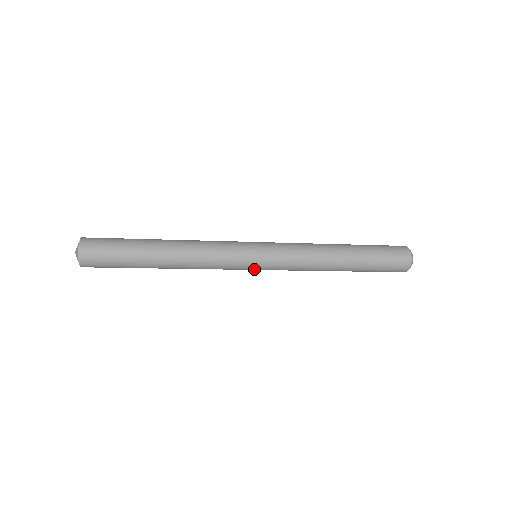
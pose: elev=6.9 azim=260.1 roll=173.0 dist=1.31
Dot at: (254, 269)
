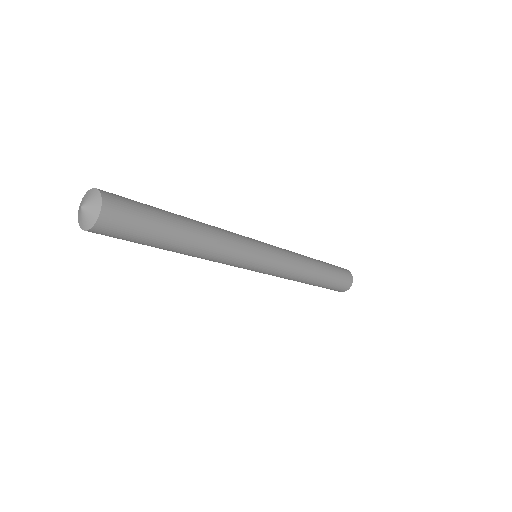
Dot at: occluded
